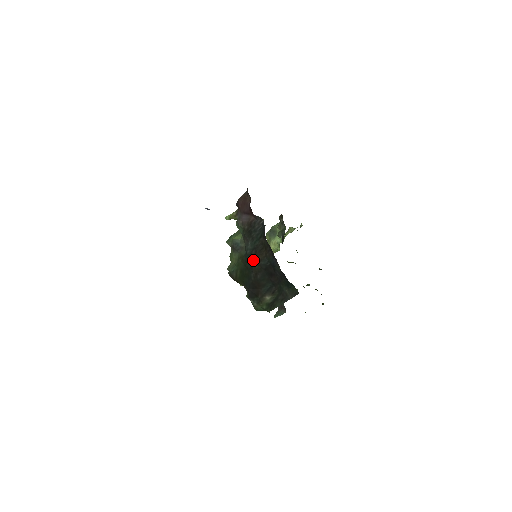
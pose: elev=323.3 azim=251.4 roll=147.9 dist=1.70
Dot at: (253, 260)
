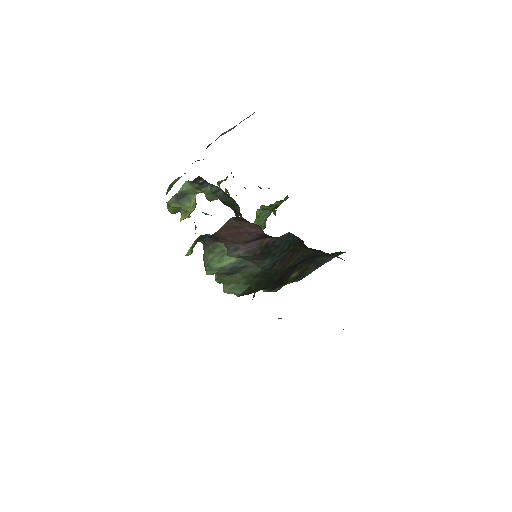
Dot at: (279, 269)
